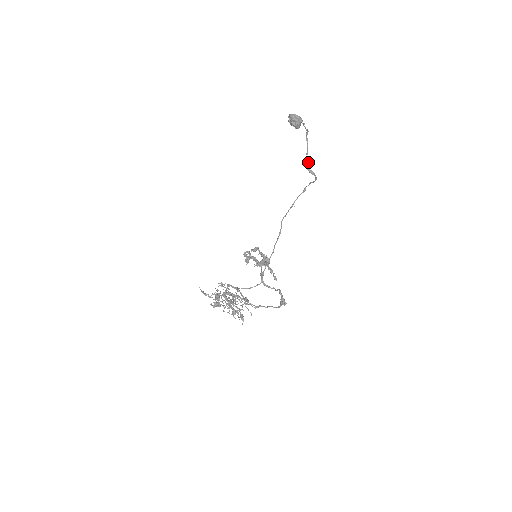
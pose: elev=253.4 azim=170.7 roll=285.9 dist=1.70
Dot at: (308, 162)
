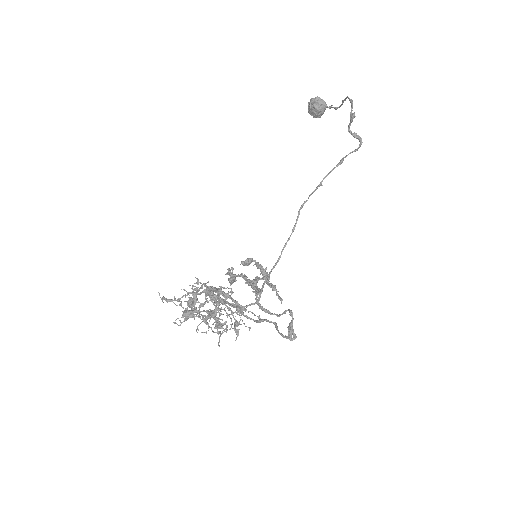
Dot at: (354, 116)
